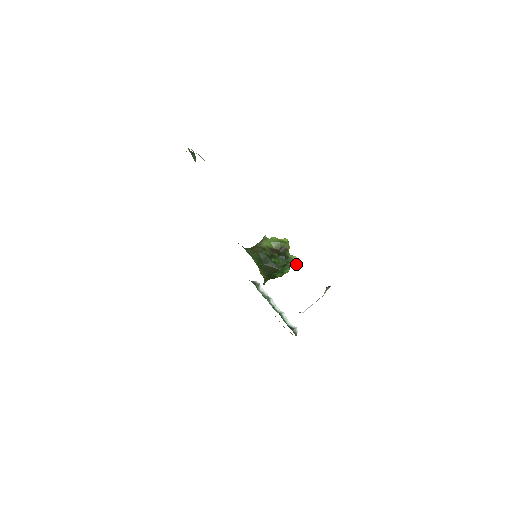
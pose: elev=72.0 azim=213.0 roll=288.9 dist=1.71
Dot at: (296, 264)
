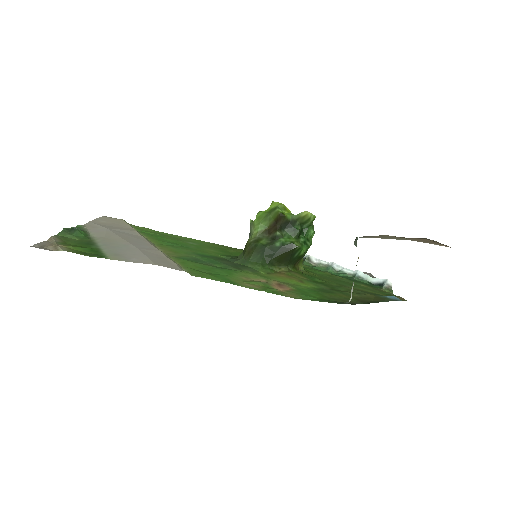
Dot at: (313, 218)
